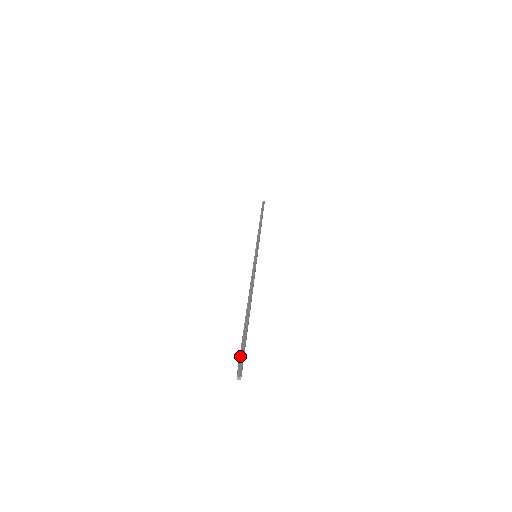
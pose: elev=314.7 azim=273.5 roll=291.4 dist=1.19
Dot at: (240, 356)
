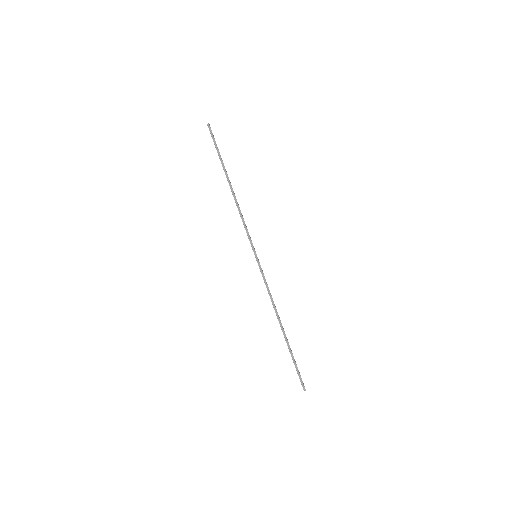
Dot at: (299, 377)
